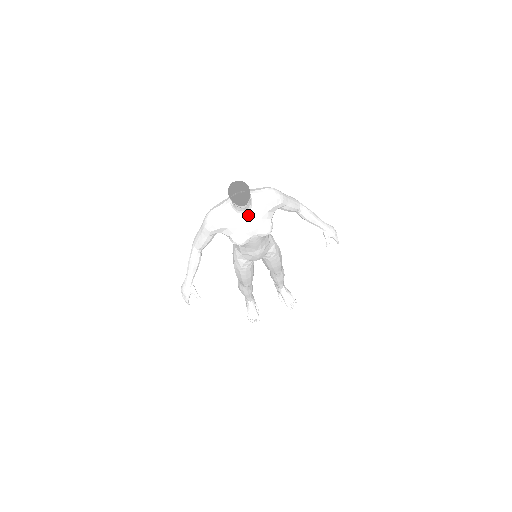
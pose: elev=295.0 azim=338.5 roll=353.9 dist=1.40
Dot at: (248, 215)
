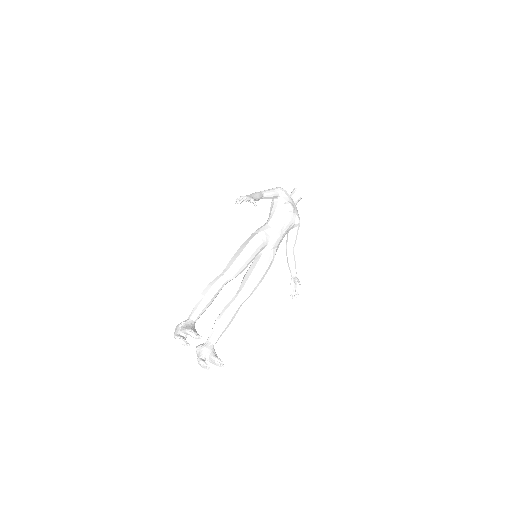
Dot at: (295, 205)
